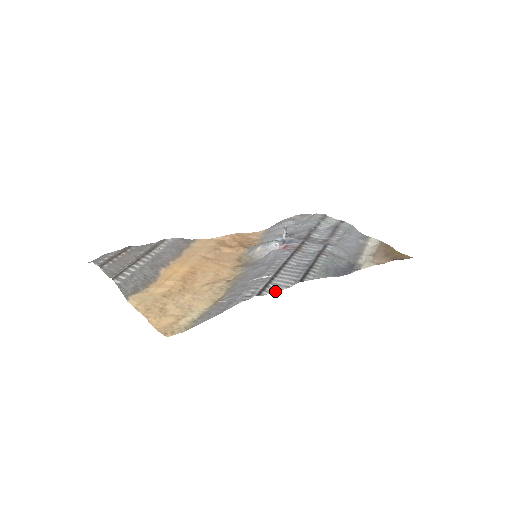
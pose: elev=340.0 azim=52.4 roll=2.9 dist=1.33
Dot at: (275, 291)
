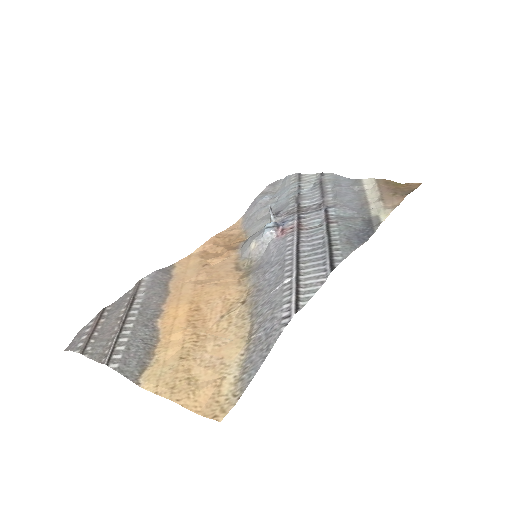
Dot at: (312, 295)
